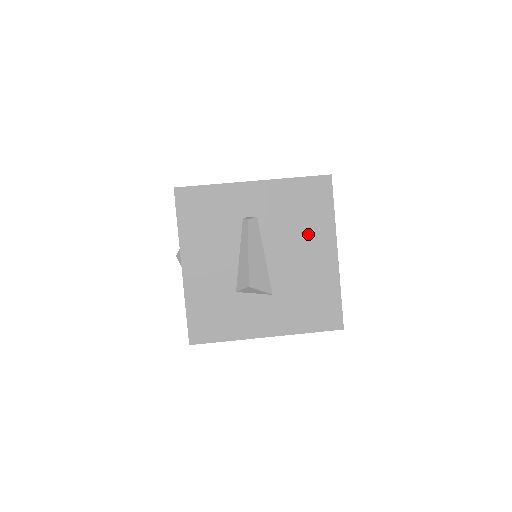
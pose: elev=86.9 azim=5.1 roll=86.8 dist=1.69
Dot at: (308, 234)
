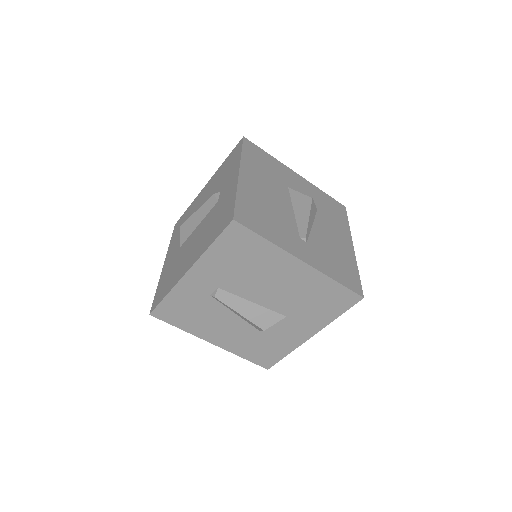
Dot at: (266, 269)
